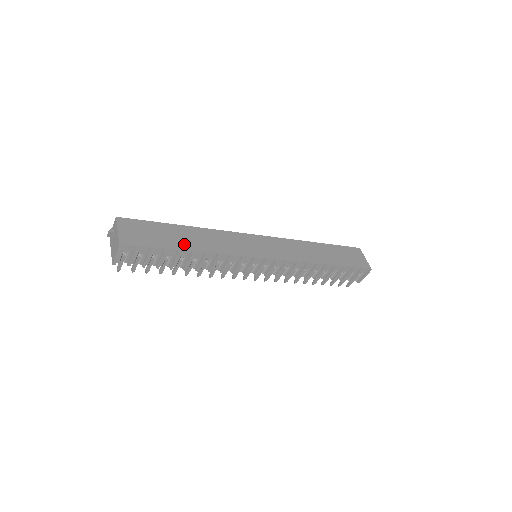
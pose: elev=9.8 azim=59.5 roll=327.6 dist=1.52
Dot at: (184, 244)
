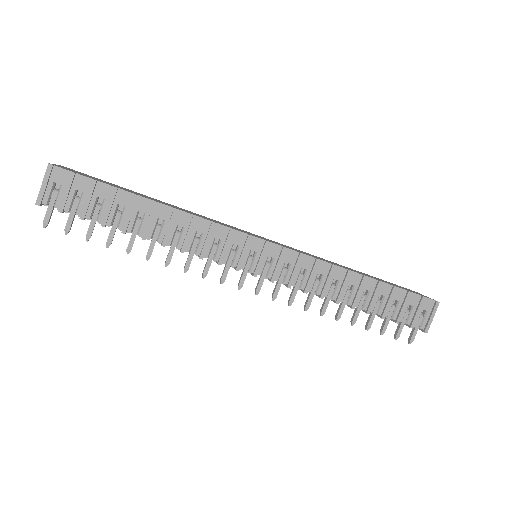
Dot at: (145, 197)
